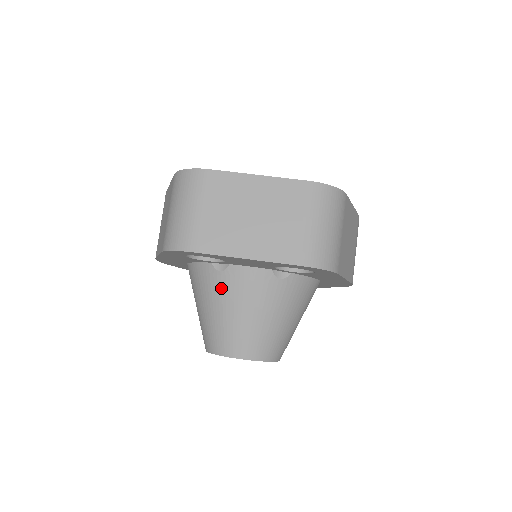
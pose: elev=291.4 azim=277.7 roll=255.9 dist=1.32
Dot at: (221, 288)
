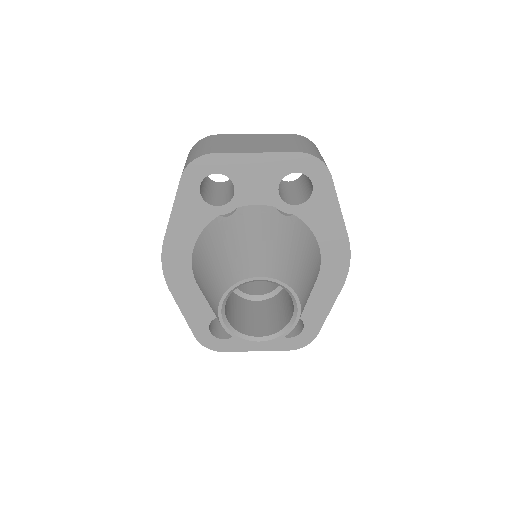
Dot at: (231, 227)
